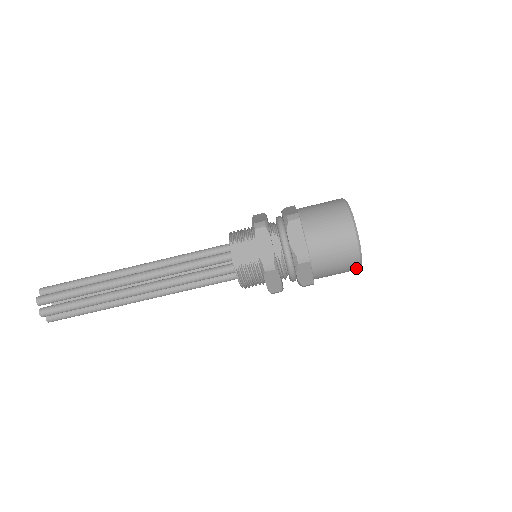
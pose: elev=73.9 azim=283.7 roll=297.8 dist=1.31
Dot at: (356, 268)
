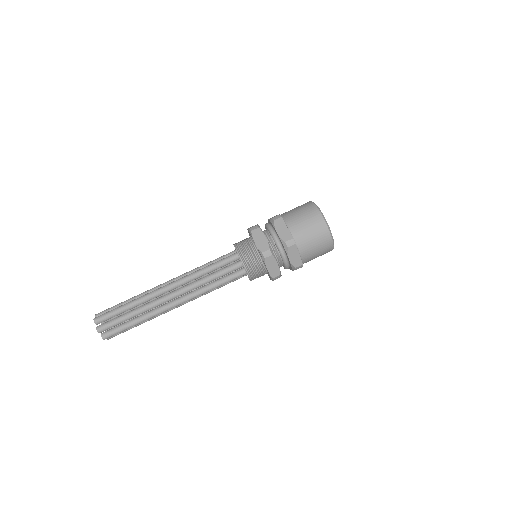
Dot at: (323, 223)
